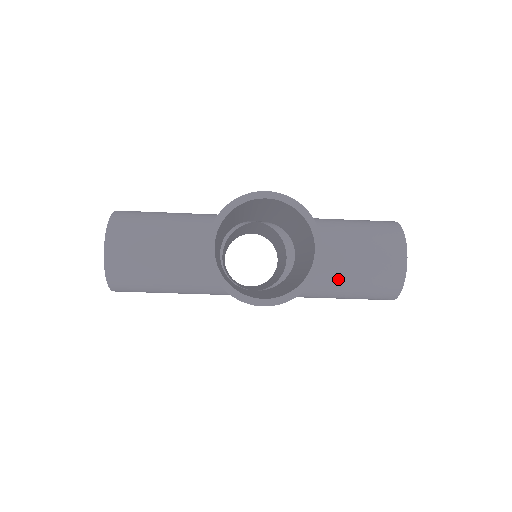
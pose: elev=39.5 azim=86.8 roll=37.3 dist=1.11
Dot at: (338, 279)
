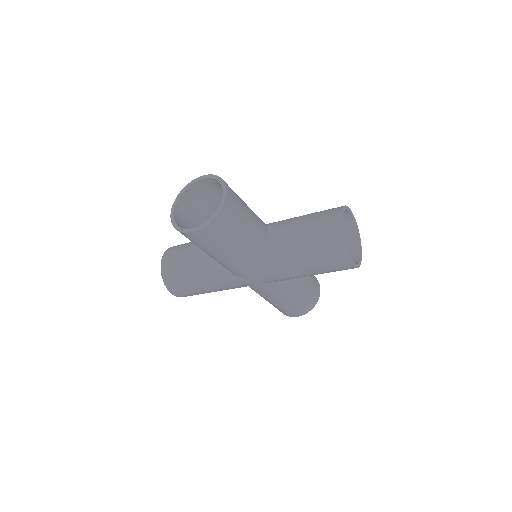
Dot at: (294, 247)
